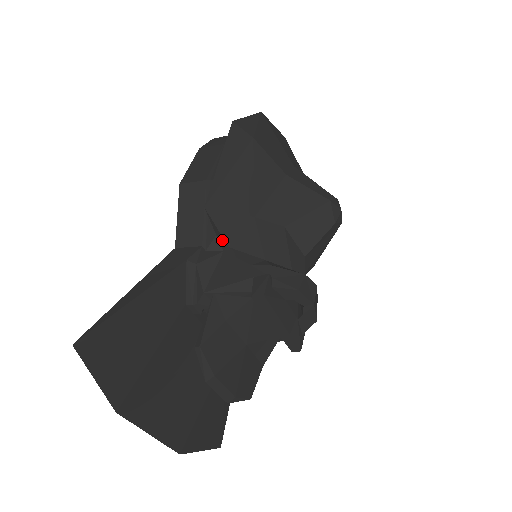
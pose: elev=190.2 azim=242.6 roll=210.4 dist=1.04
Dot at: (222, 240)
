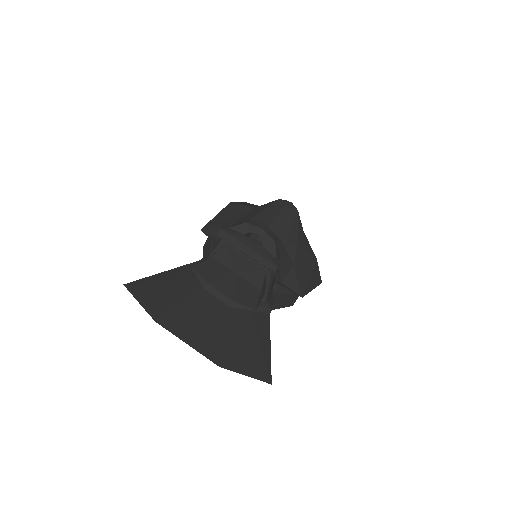
Dot at: occluded
